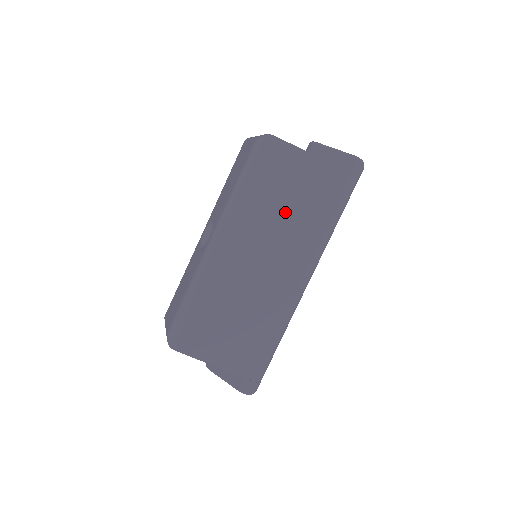
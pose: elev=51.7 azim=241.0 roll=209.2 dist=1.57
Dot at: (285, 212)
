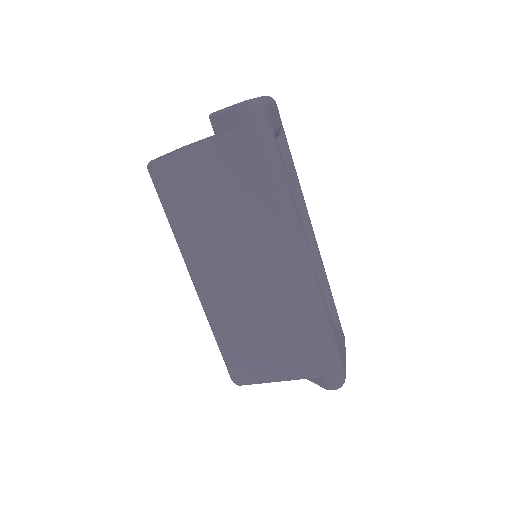
Dot at: (223, 215)
